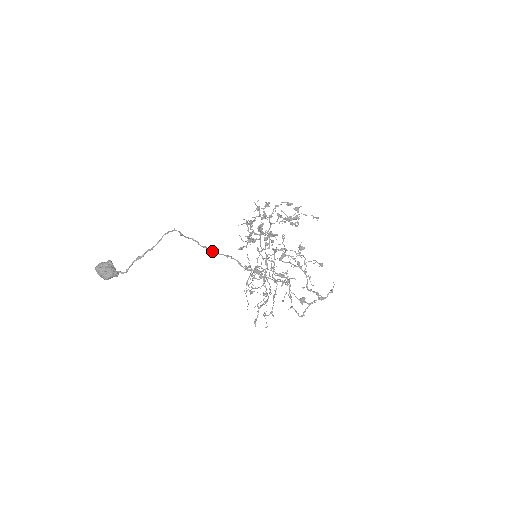
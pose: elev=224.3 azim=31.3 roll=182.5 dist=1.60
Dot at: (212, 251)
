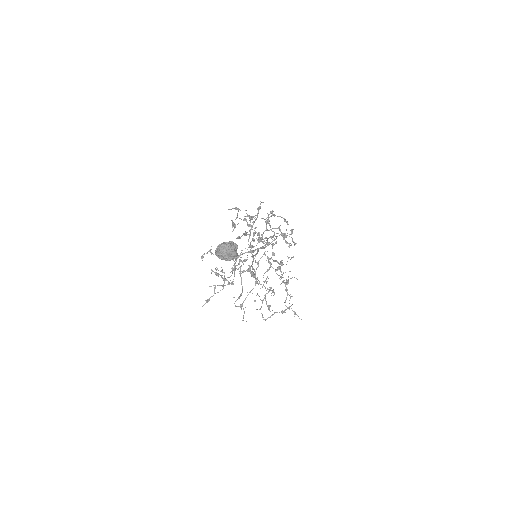
Dot at: (258, 250)
